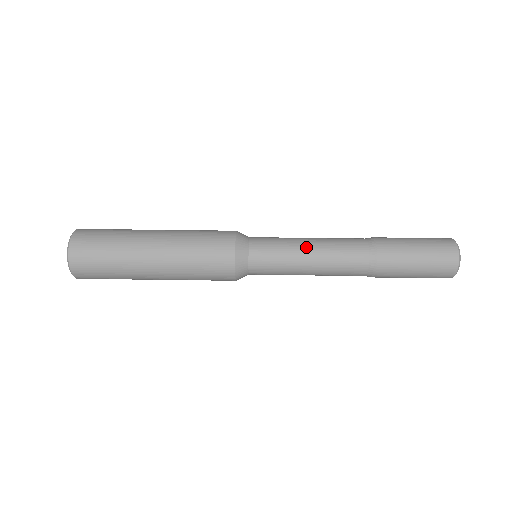
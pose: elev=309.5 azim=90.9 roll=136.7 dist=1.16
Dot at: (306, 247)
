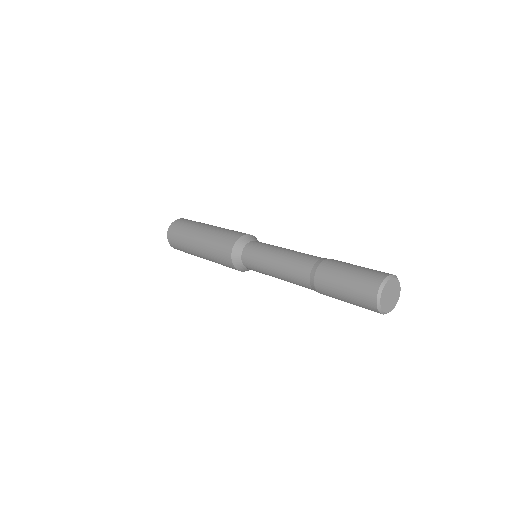
Dot at: occluded
